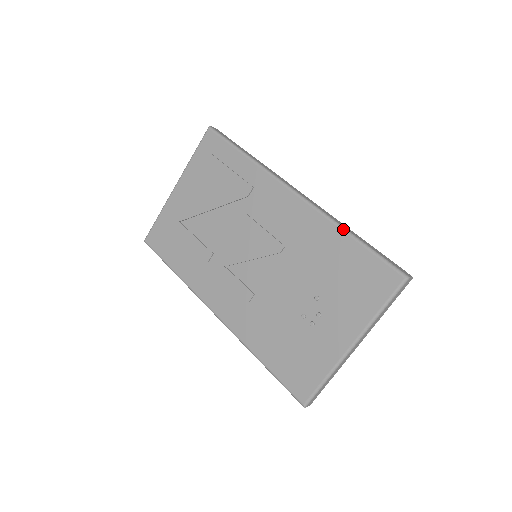
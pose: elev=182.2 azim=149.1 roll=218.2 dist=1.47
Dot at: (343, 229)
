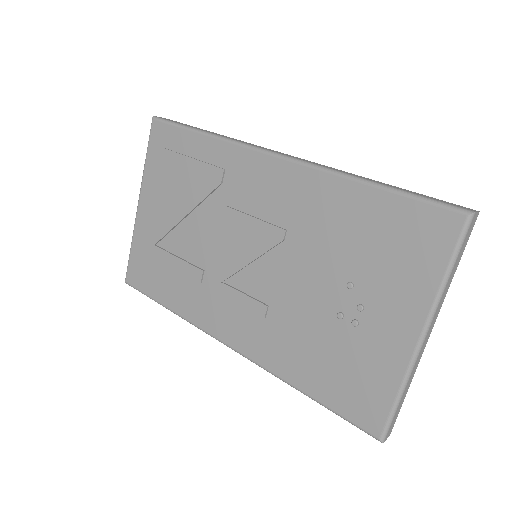
Dot at: (355, 179)
